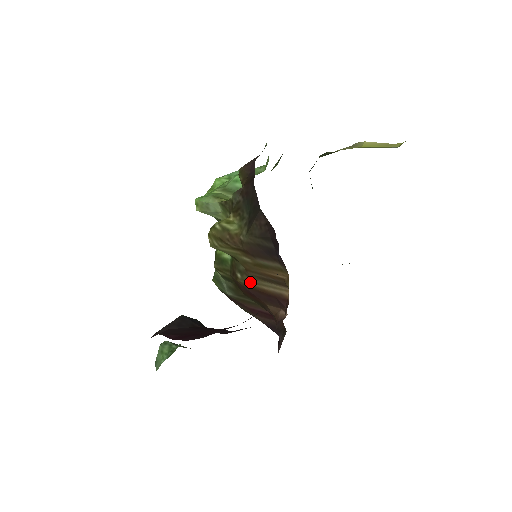
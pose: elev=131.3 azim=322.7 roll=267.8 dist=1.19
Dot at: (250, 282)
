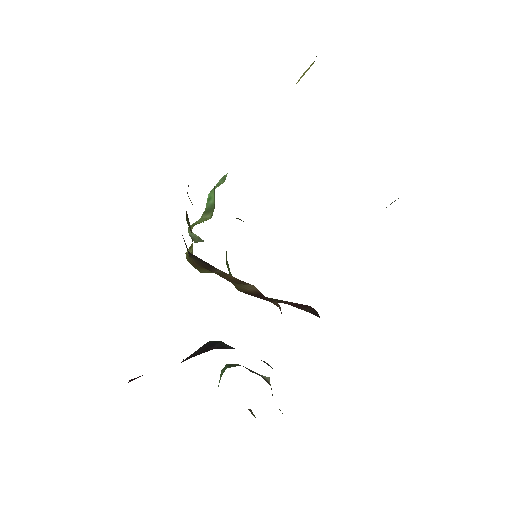
Dot at: (240, 289)
